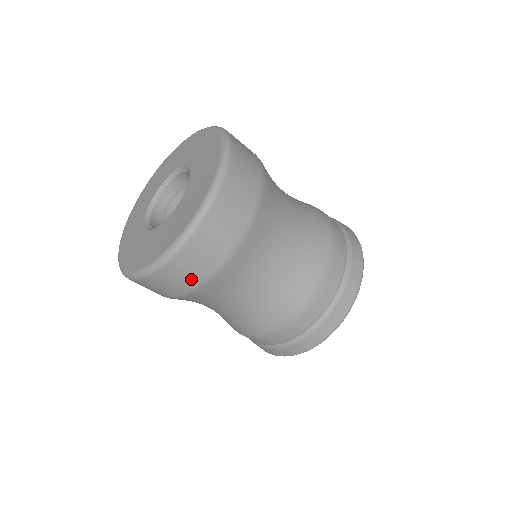
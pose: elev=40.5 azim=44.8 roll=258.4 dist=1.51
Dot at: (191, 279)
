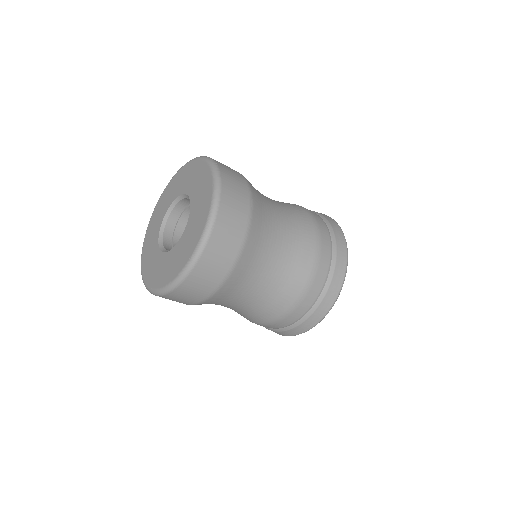
Dot at: (224, 262)
